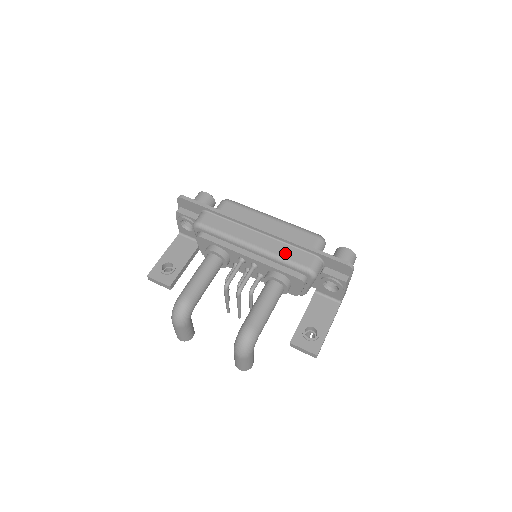
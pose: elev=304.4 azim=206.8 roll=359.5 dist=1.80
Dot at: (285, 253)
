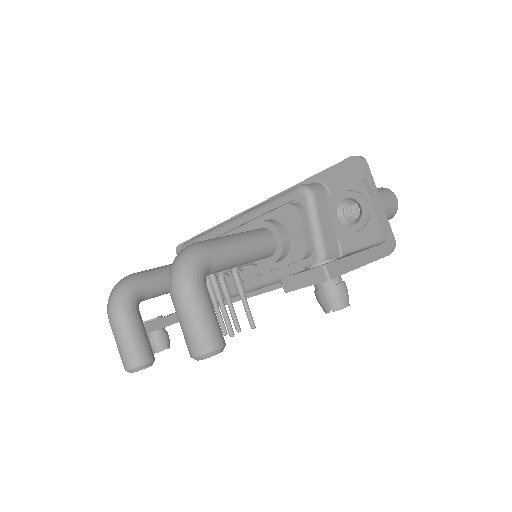
Dot at: occluded
